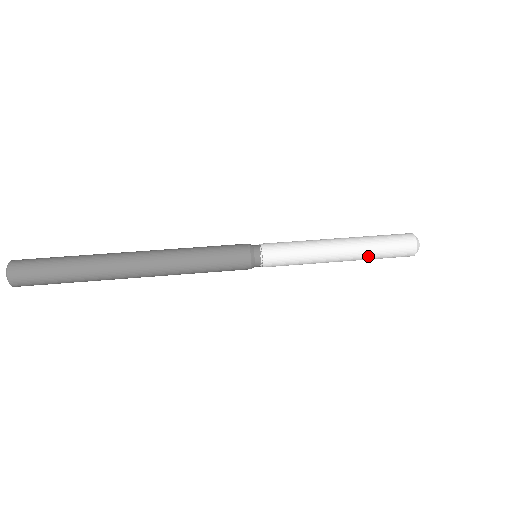
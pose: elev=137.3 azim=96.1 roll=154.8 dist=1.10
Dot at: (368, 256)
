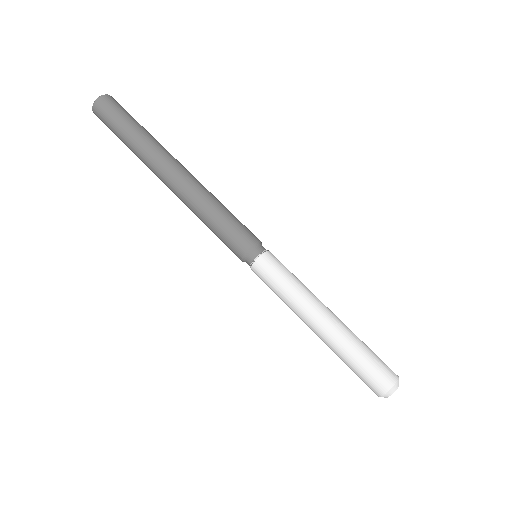
Dot at: occluded
